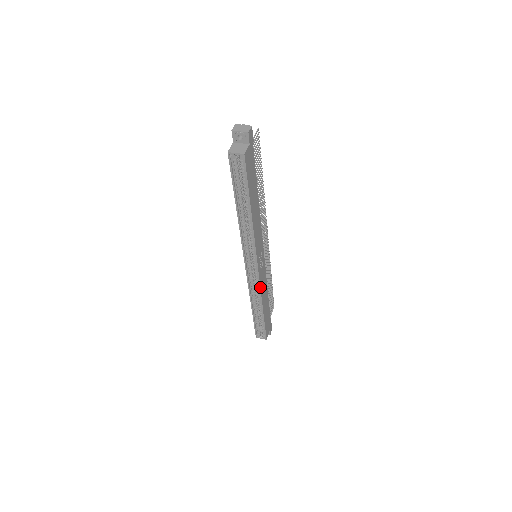
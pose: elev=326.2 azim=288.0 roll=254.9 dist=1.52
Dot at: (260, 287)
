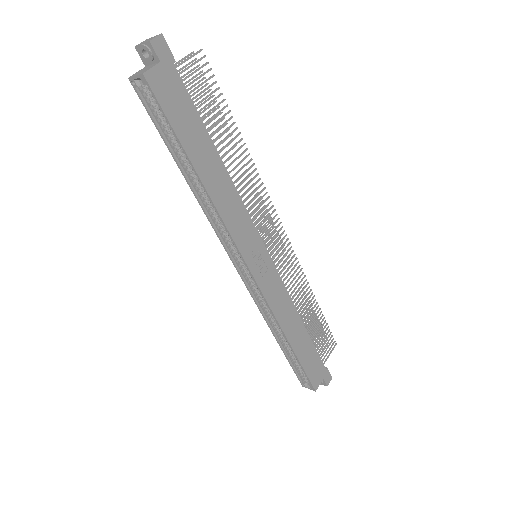
Dot at: (268, 304)
